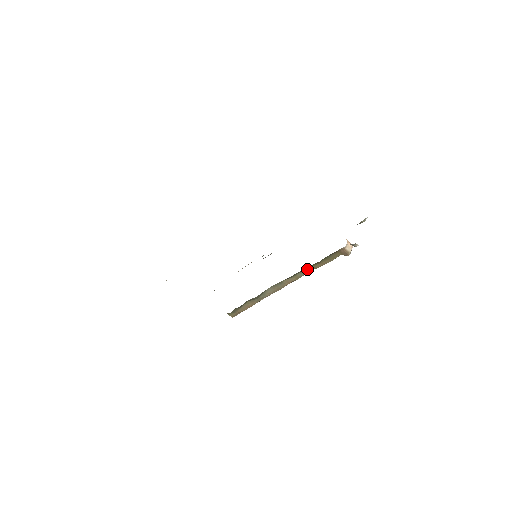
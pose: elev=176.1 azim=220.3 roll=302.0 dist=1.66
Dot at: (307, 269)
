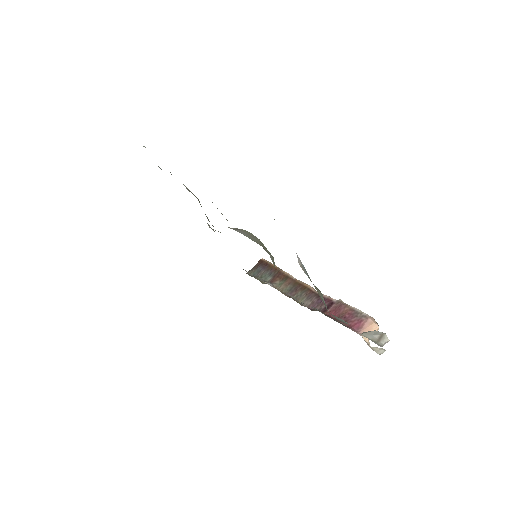
Dot at: occluded
